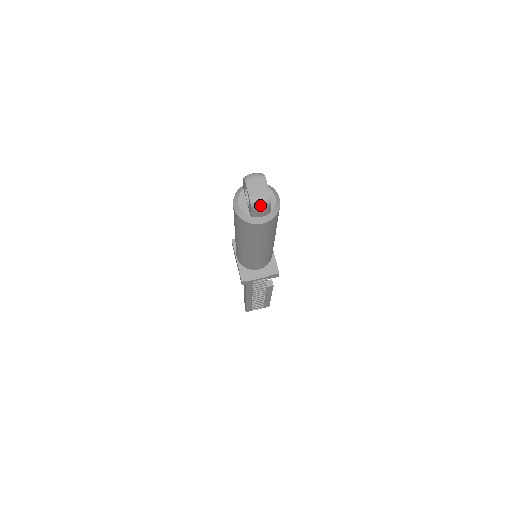
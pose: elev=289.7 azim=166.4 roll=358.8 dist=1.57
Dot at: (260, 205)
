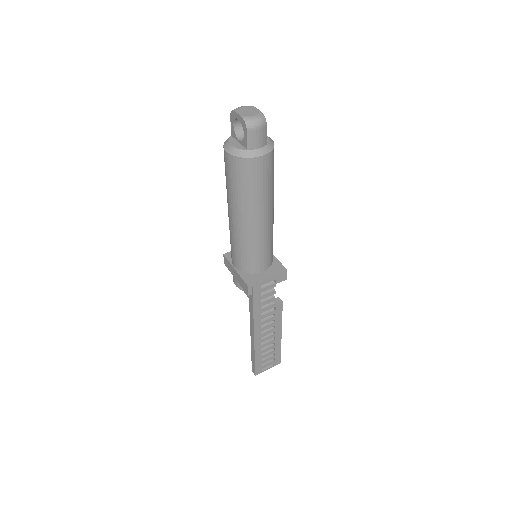
Dot at: (256, 124)
